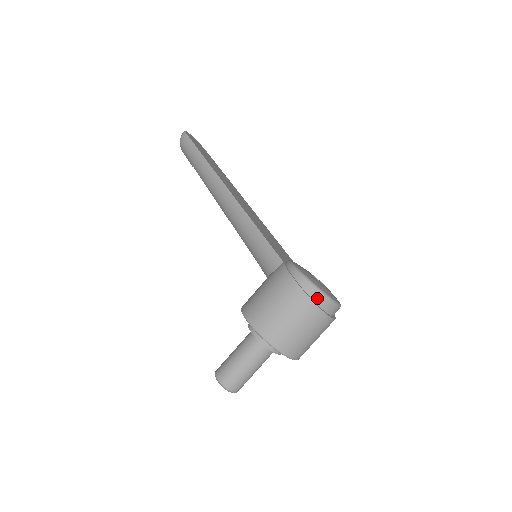
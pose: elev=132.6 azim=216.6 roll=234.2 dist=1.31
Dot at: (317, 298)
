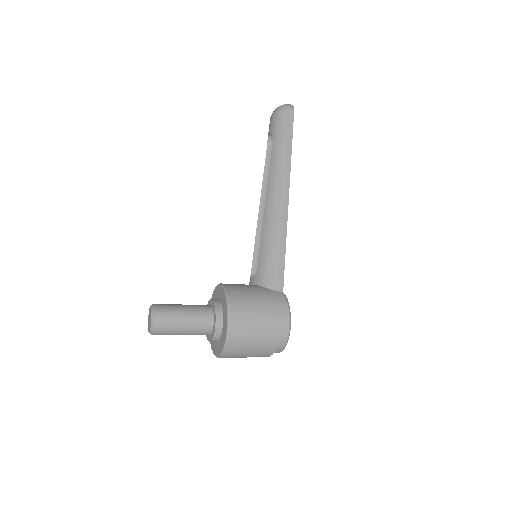
Dot at: (282, 340)
